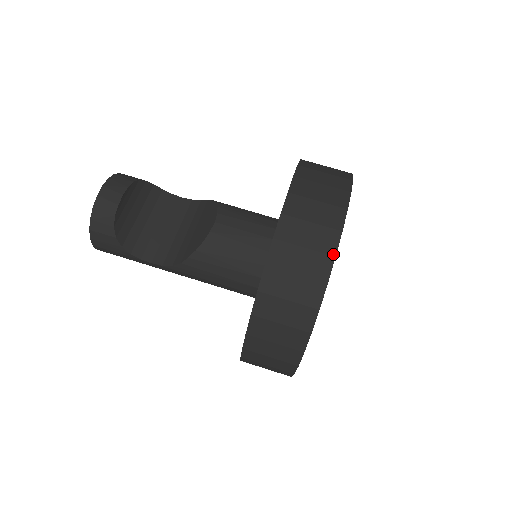
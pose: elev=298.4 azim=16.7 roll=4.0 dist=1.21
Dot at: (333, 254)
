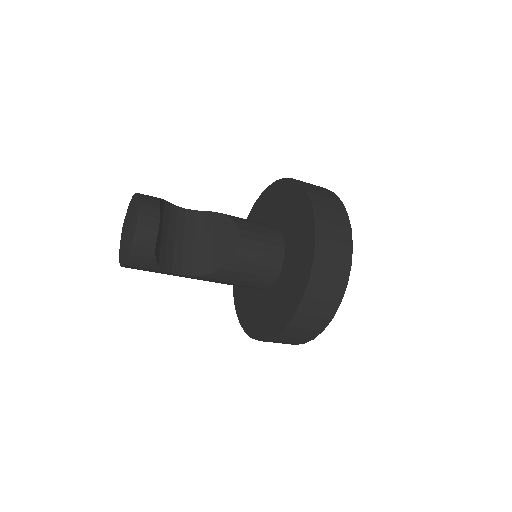
Dot at: (350, 264)
